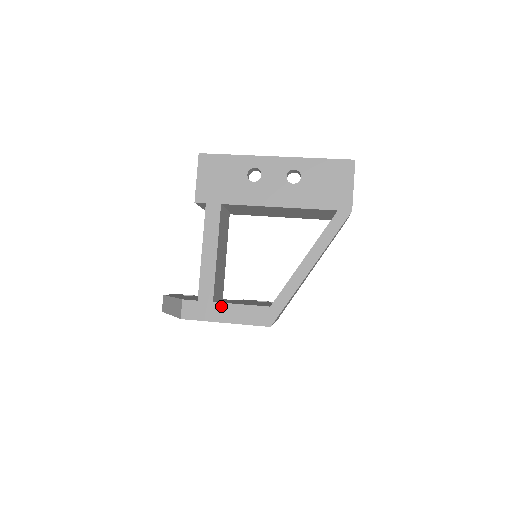
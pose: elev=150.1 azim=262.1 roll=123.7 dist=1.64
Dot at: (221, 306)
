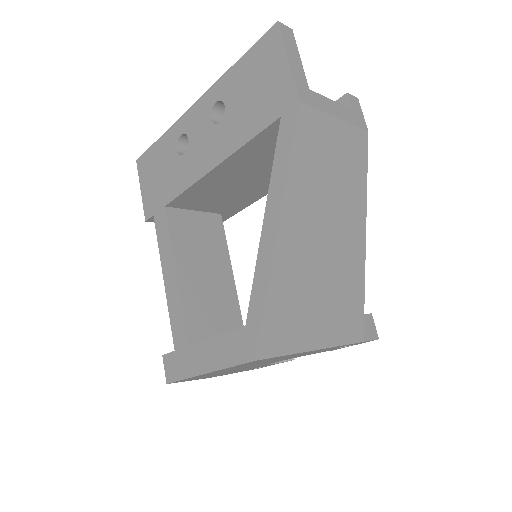
Dot at: (196, 349)
